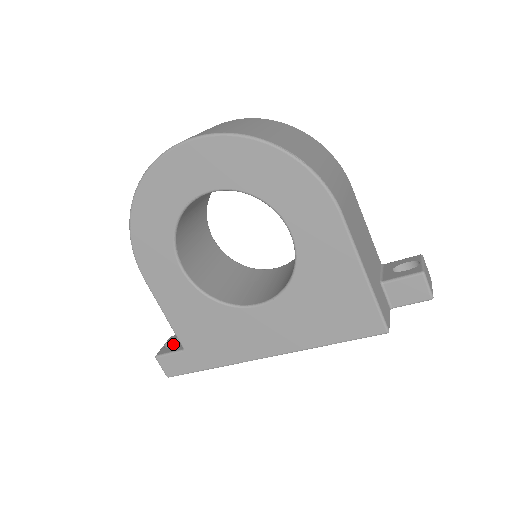
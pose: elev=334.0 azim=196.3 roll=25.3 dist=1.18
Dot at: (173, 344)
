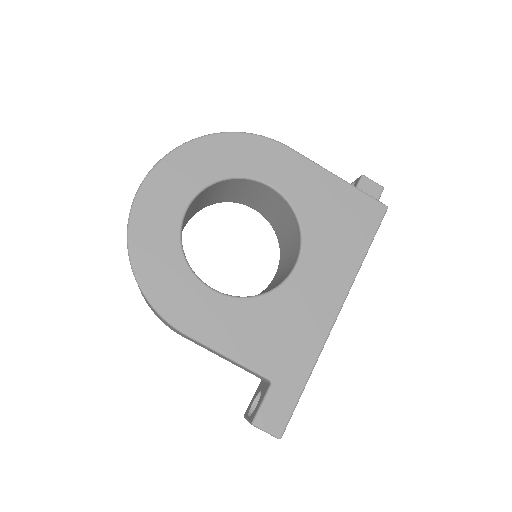
Dot at: occluded
